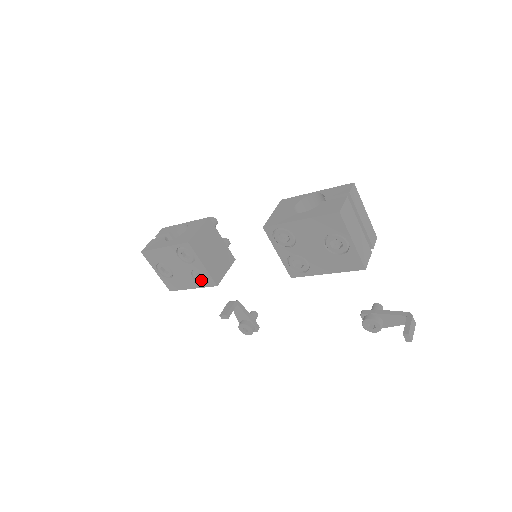
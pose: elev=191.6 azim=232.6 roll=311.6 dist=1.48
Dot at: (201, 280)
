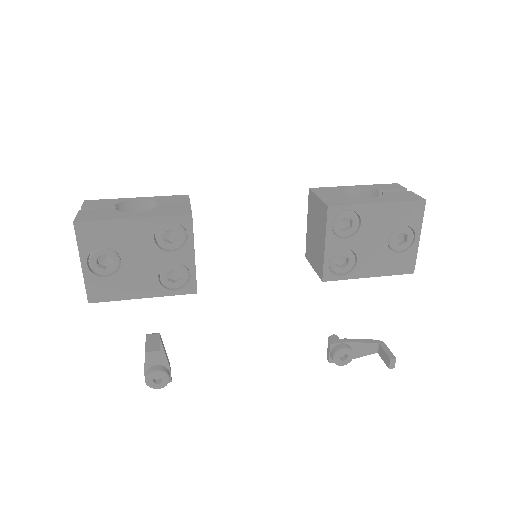
Dot at: (172, 282)
